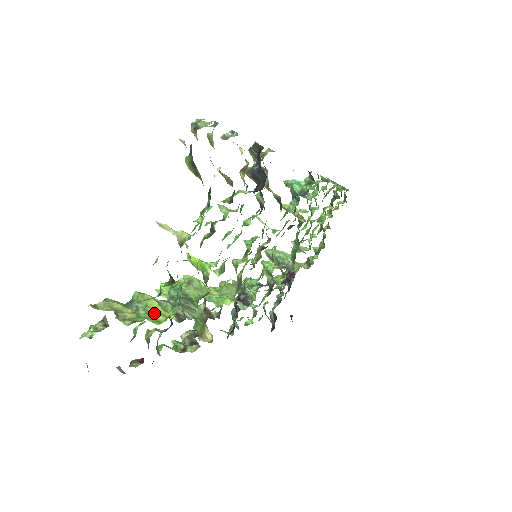
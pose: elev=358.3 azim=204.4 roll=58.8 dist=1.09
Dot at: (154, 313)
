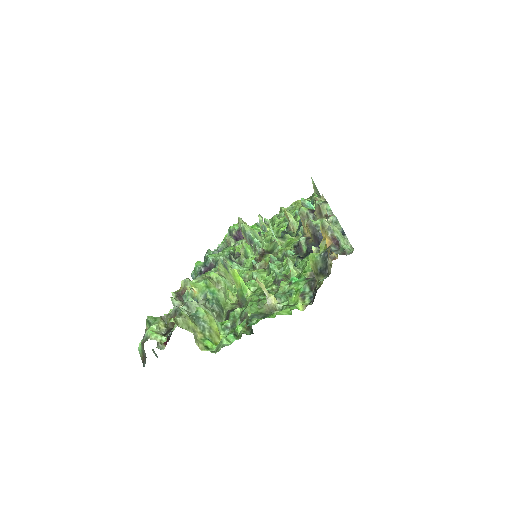
Dot at: (215, 336)
